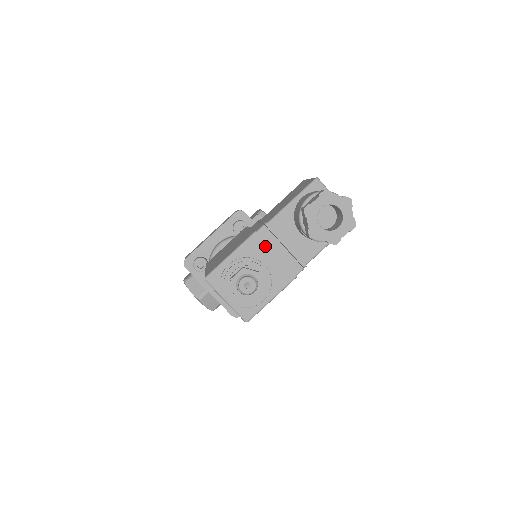
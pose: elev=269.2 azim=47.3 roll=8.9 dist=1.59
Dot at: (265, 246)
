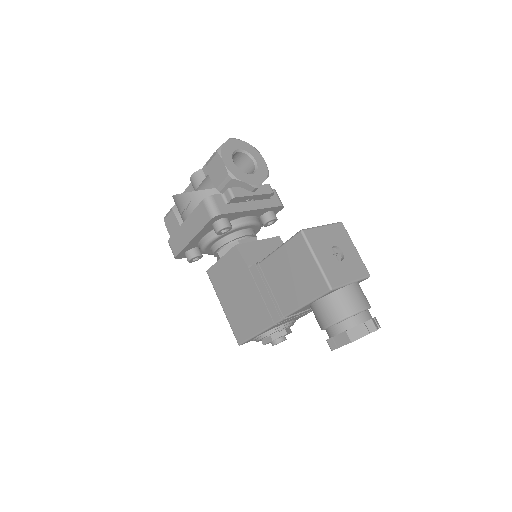
Dot at: (286, 321)
